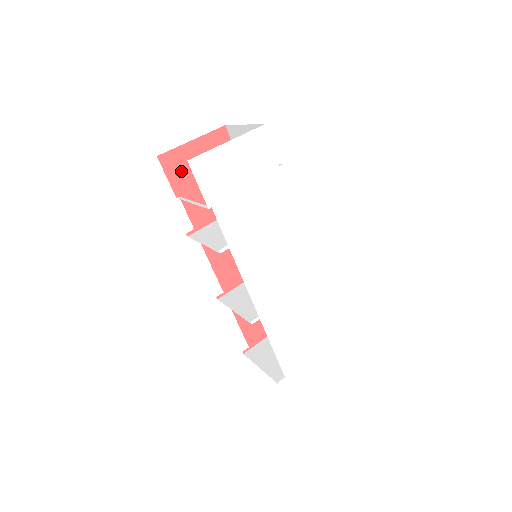
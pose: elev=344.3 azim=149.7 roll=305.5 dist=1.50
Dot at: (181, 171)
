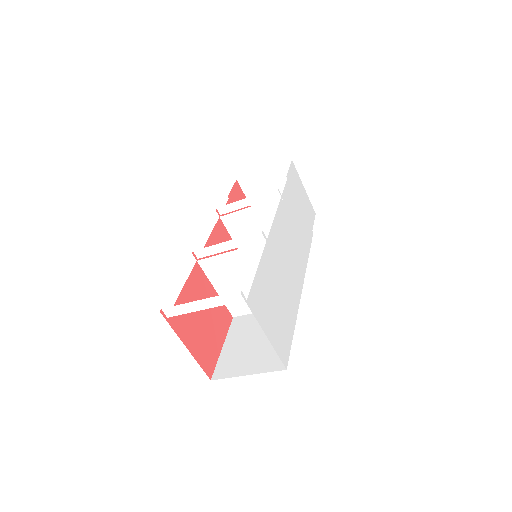
Dot at: (238, 199)
